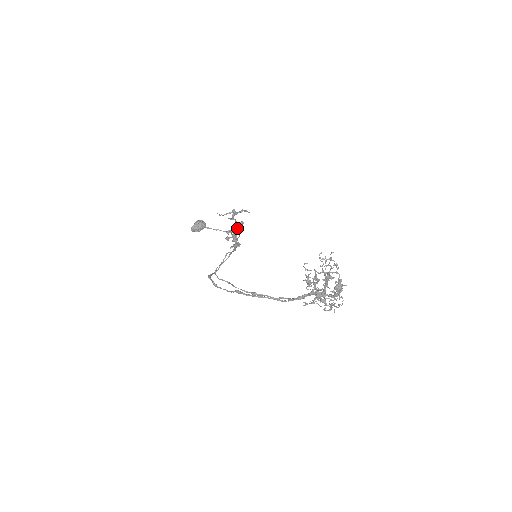
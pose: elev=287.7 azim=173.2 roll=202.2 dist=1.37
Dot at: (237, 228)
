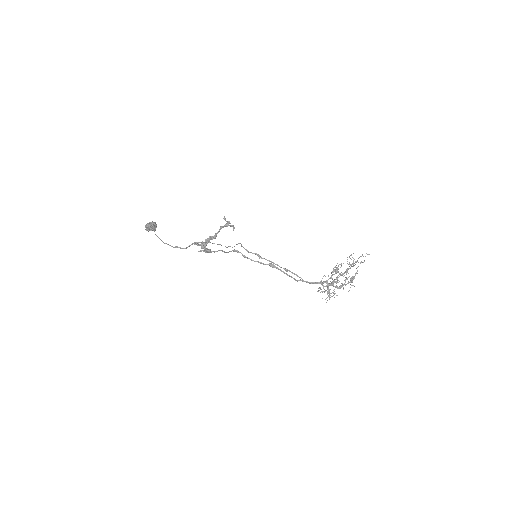
Dot at: (212, 239)
